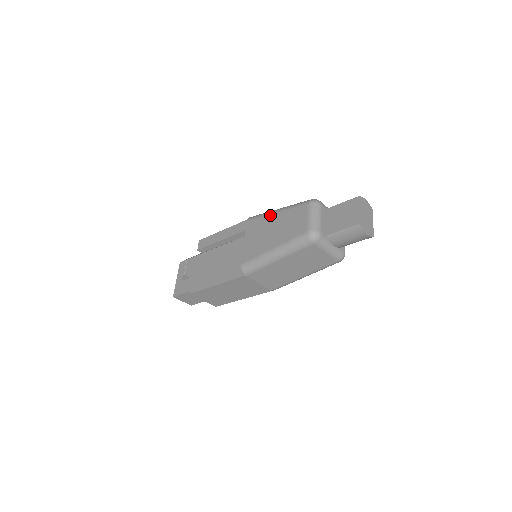
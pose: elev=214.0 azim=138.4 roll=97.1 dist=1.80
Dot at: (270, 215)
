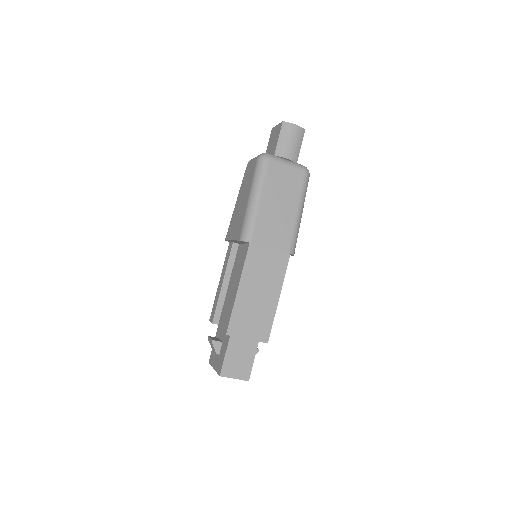
Dot at: (234, 209)
